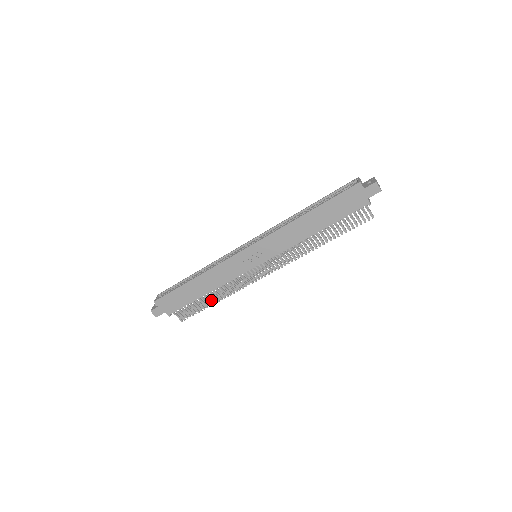
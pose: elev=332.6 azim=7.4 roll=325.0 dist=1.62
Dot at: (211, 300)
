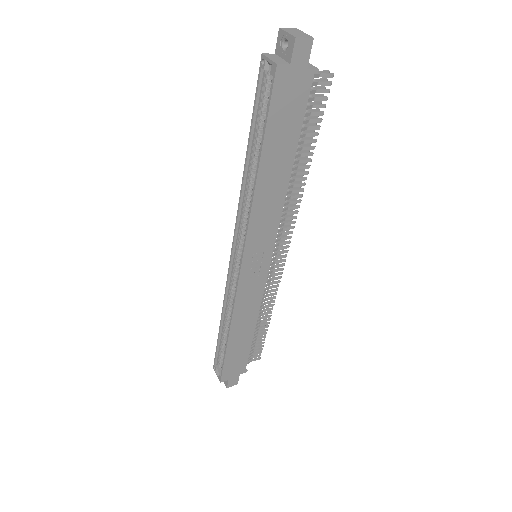
Dot at: (263, 323)
